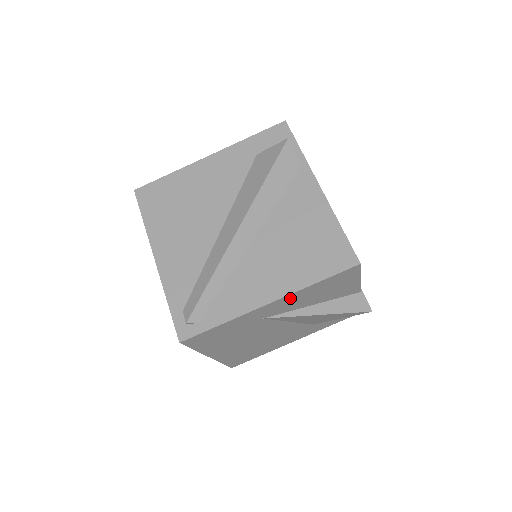
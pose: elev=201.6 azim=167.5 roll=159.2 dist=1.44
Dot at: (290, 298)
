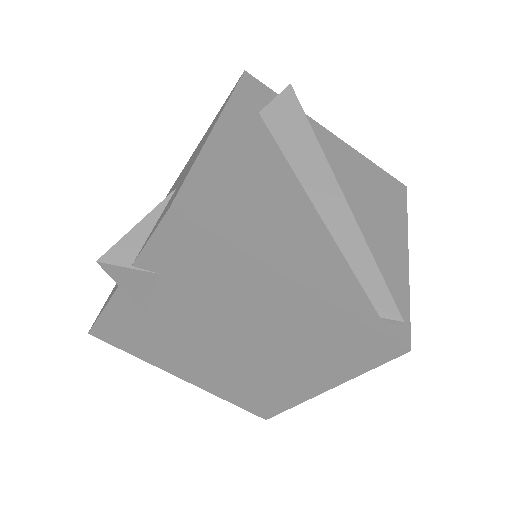
Dot at: occluded
